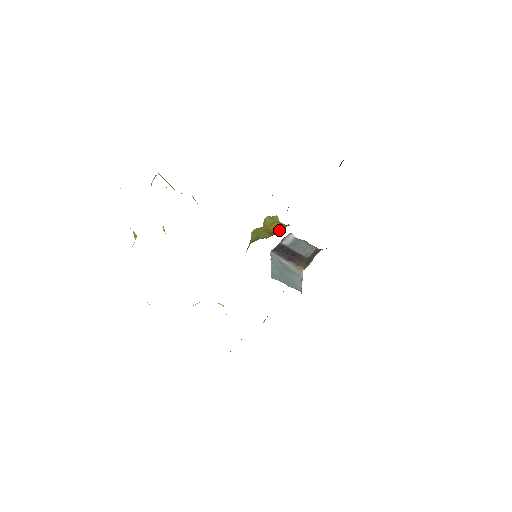
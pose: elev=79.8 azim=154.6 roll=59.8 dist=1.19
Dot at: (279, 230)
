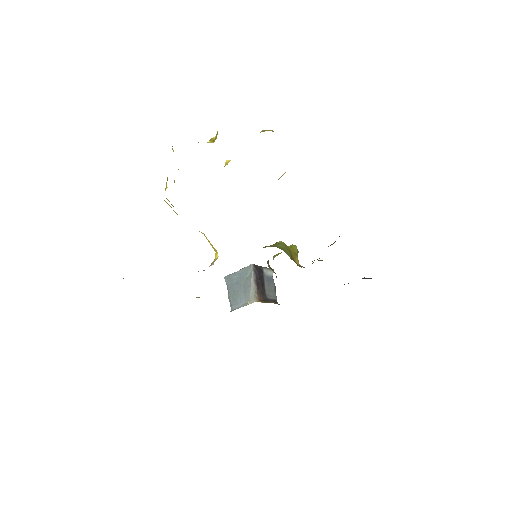
Dot at: occluded
